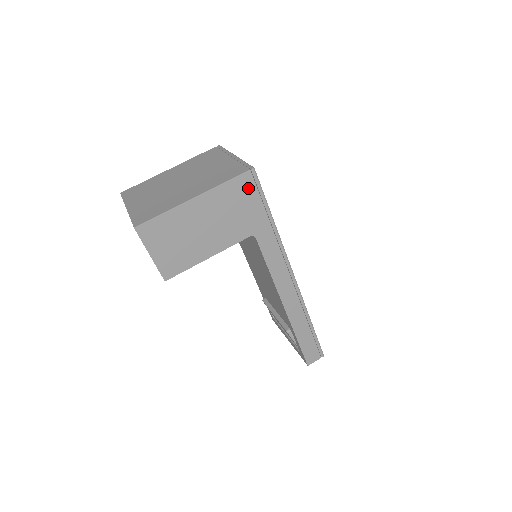
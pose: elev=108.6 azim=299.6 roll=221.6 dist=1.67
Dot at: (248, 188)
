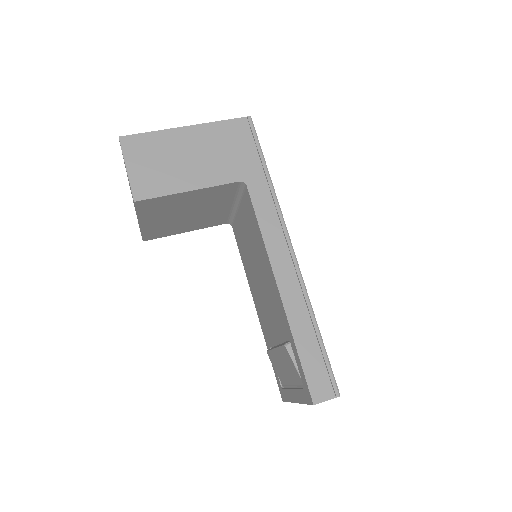
Dot at: (243, 133)
